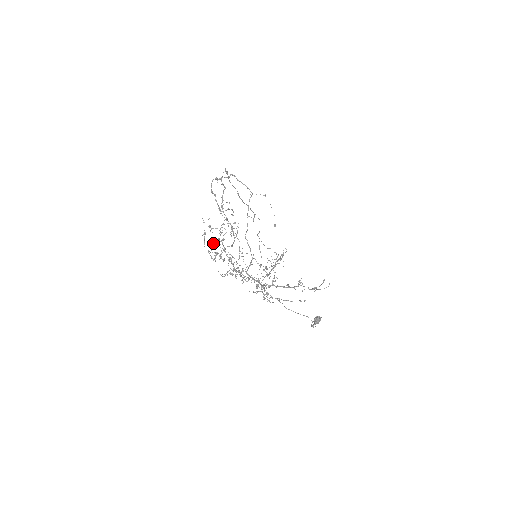
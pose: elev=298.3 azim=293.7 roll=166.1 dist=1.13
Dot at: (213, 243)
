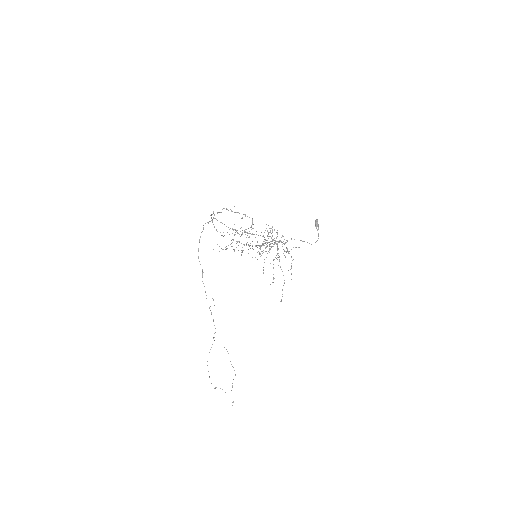
Dot at: occluded
